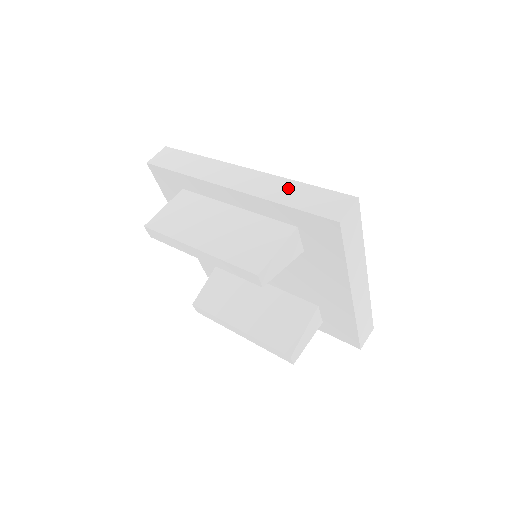
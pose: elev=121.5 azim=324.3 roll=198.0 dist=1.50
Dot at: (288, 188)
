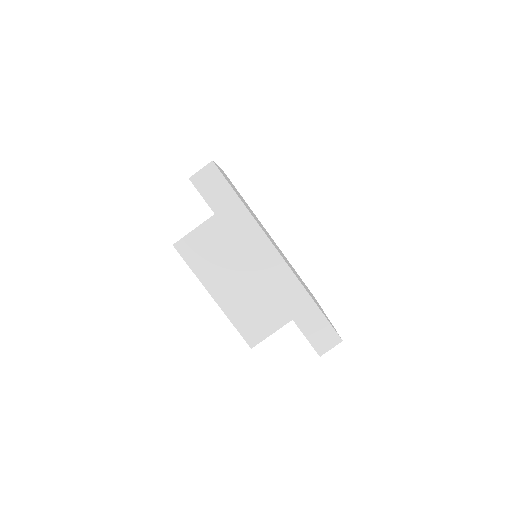
Dot at: (301, 301)
